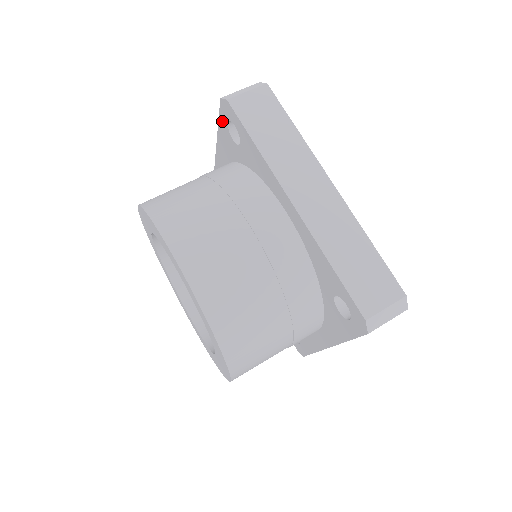
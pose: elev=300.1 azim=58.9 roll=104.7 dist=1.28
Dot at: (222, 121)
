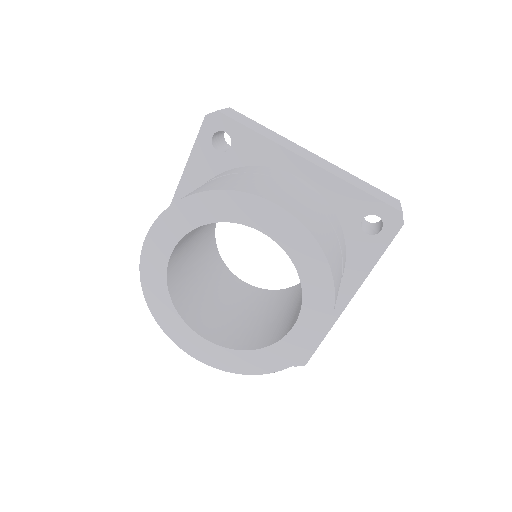
Dot at: (202, 140)
